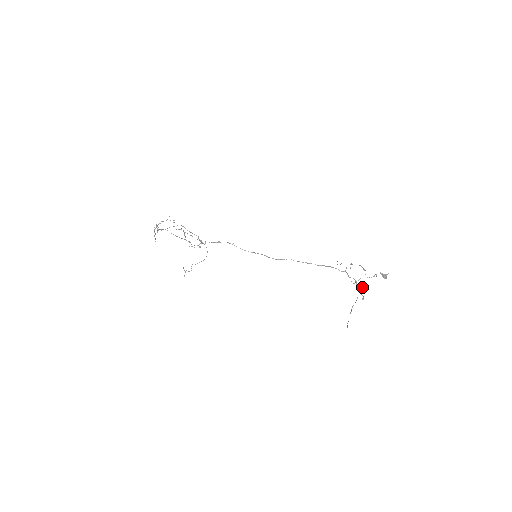
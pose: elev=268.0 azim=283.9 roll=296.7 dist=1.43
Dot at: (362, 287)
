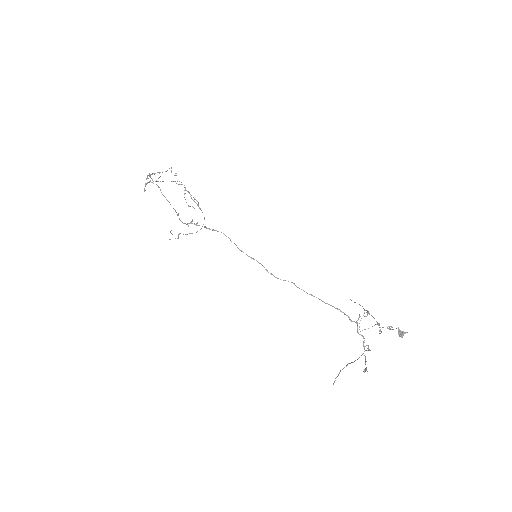
Dot at: (369, 349)
